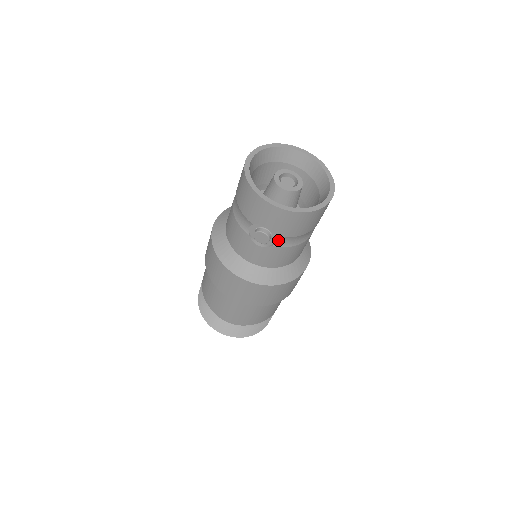
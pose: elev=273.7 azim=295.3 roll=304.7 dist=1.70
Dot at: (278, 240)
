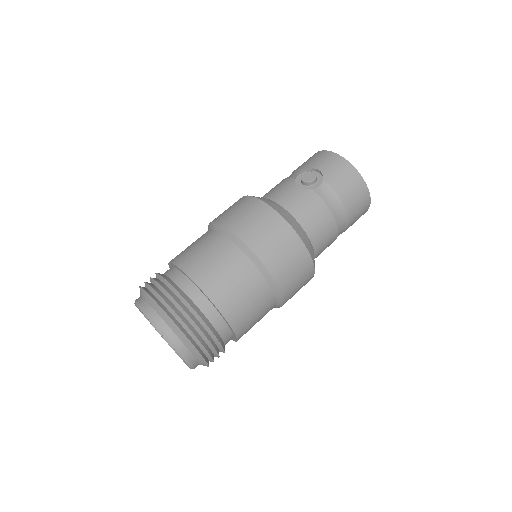
Dot at: (320, 187)
